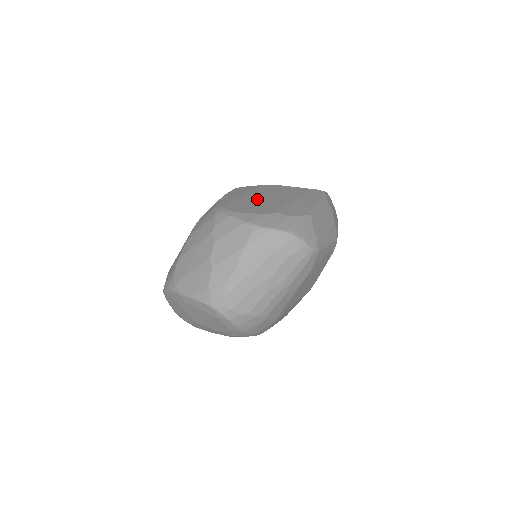
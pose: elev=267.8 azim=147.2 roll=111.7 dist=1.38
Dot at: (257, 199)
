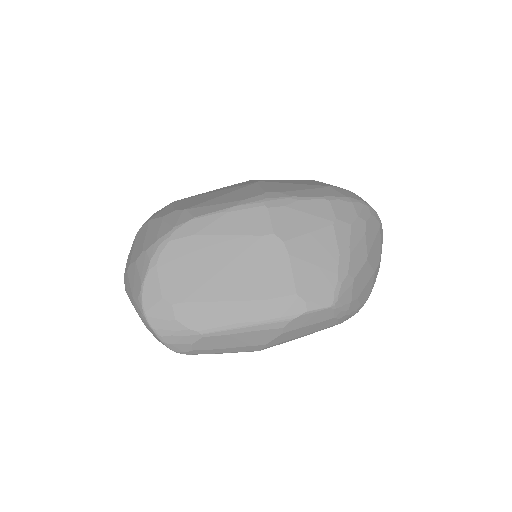
Dot at: (210, 261)
